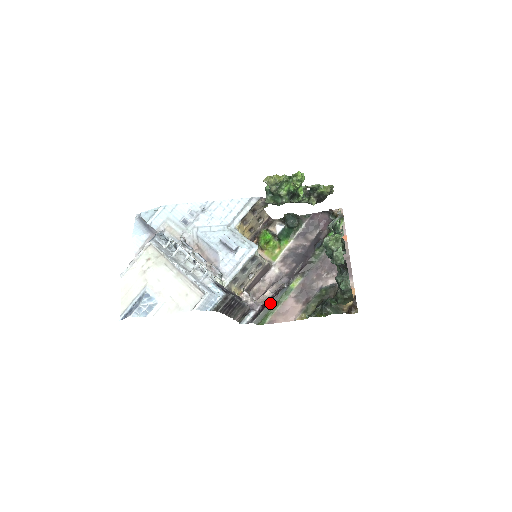
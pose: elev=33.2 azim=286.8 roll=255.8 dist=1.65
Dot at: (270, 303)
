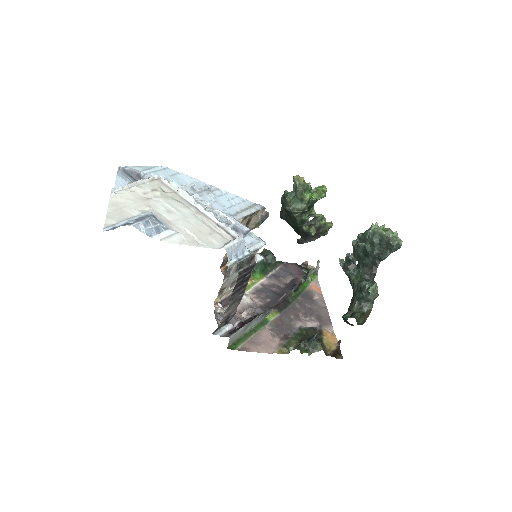
Dot at: (250, 322)
